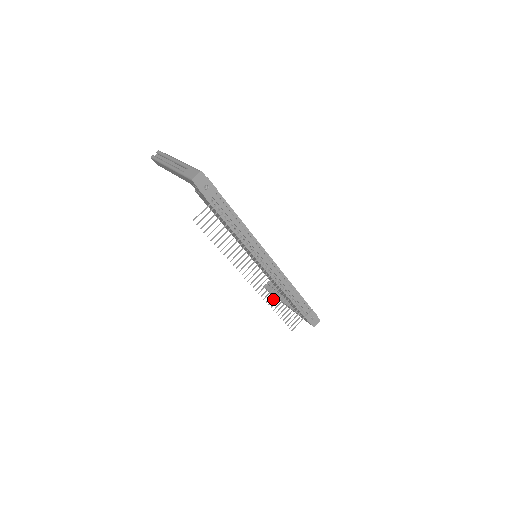
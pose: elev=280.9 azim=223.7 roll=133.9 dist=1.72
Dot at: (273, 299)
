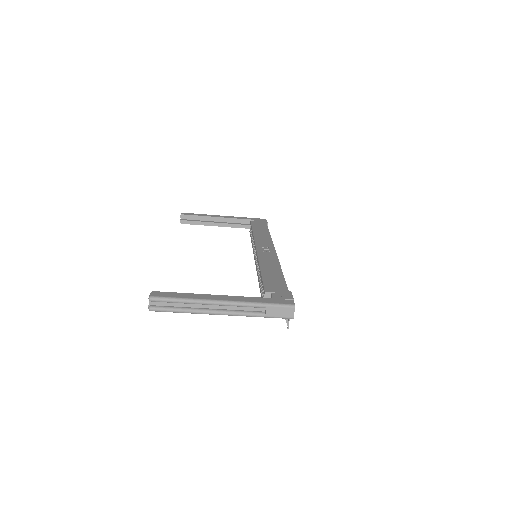
Dot at: occluded
